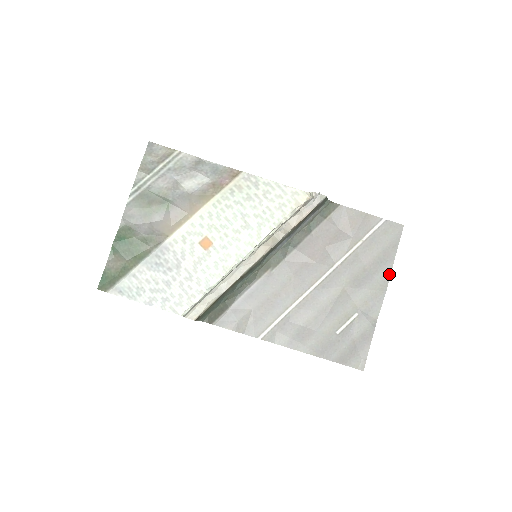
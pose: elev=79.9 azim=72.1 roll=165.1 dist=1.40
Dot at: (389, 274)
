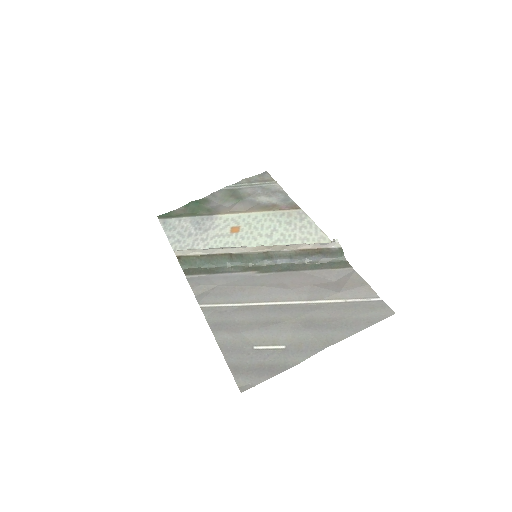
Dot at: (343, 338)
